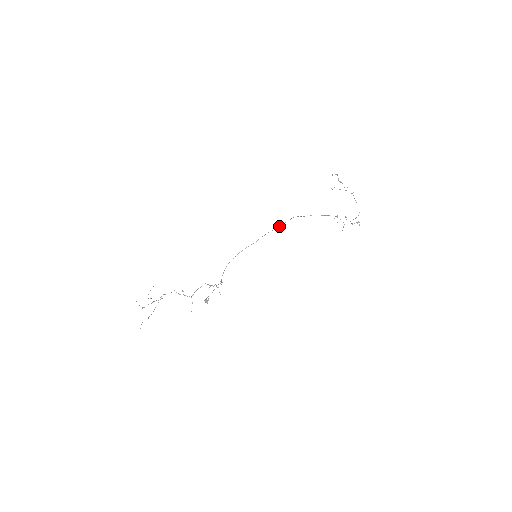
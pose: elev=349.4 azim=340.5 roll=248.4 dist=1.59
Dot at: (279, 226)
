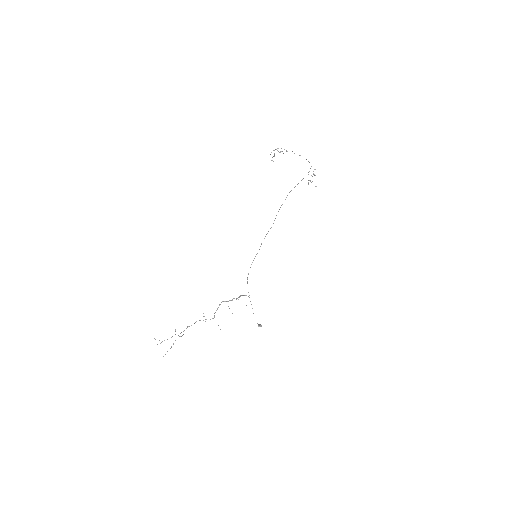
Dot at: occluded
